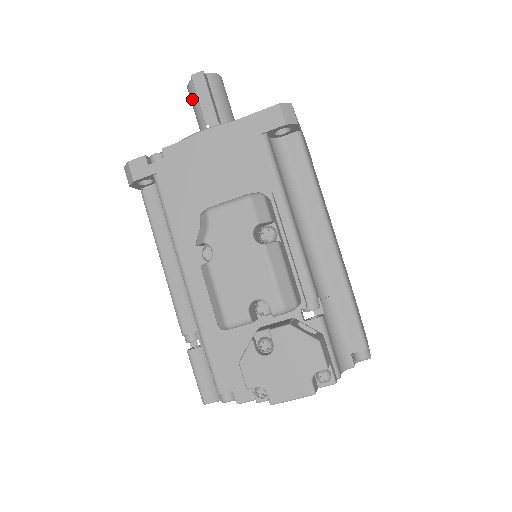
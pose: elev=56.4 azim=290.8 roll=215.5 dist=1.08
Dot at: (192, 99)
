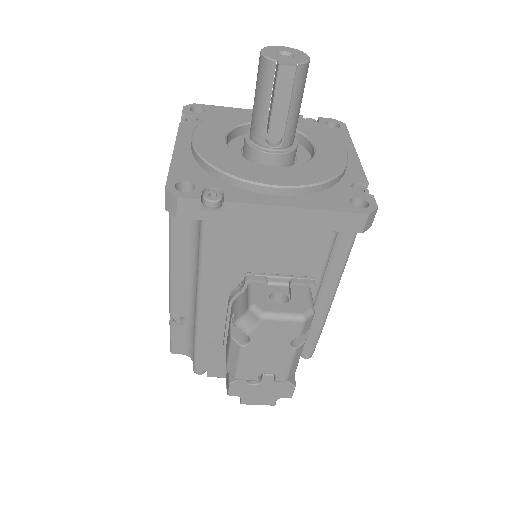
Dot at: (263, 81)
